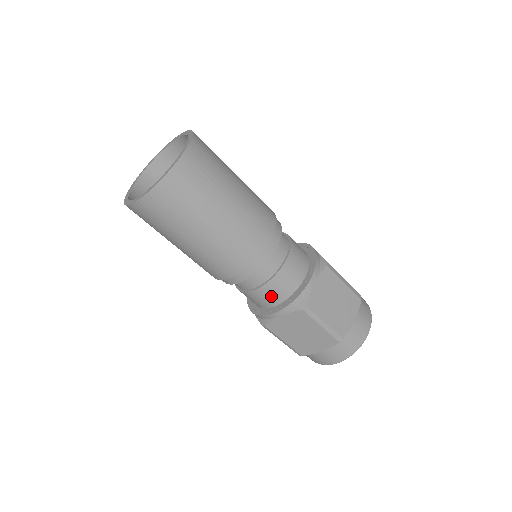
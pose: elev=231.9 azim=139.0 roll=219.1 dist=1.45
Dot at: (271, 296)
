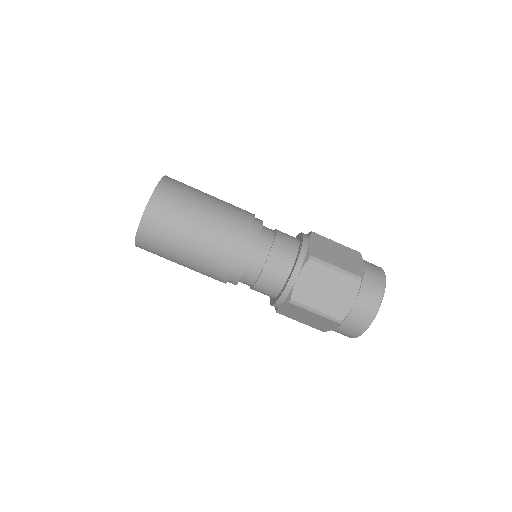
Dot at: (280, 266)
